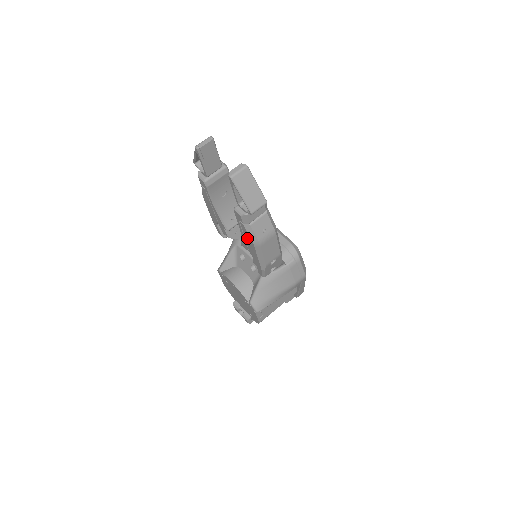
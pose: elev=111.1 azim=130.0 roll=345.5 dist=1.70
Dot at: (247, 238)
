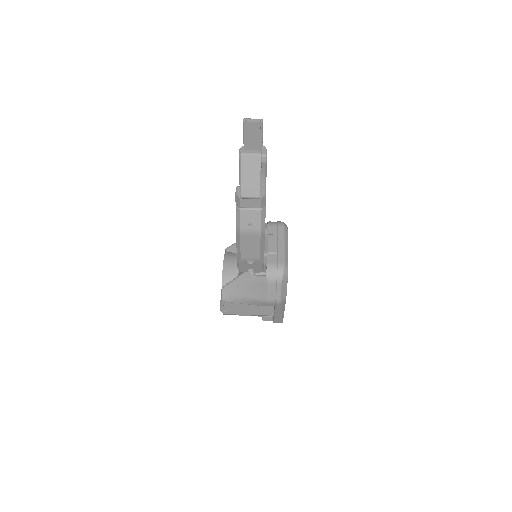
Dot at: occluded
